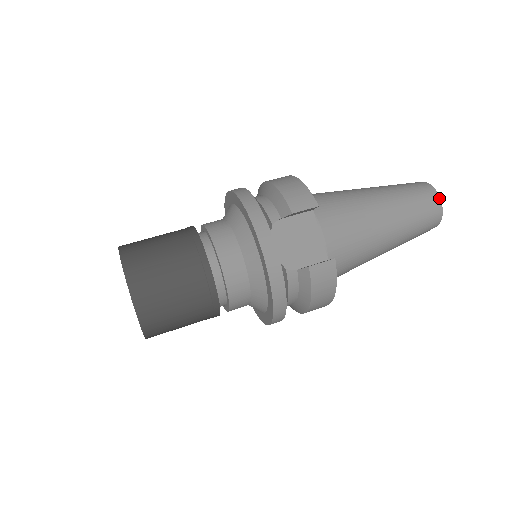
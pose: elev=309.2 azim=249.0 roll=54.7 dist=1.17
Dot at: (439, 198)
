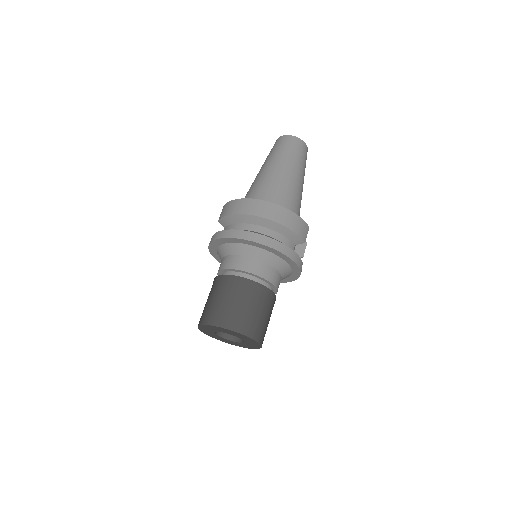
Dot at: occluded
